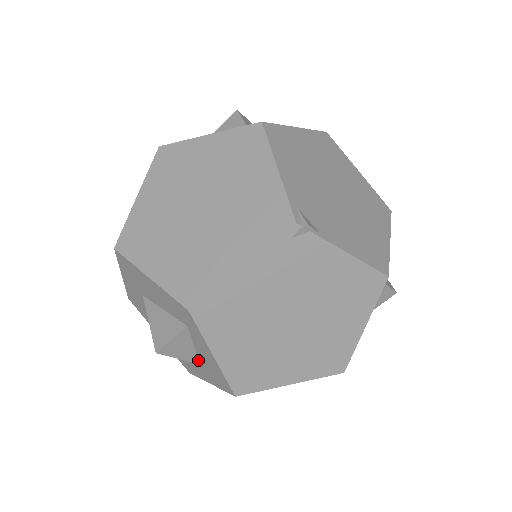
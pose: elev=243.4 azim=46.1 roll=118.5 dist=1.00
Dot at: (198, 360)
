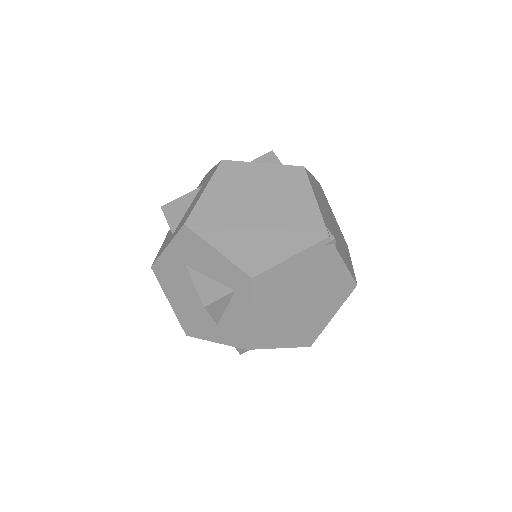
Dot at: (219, 321)
